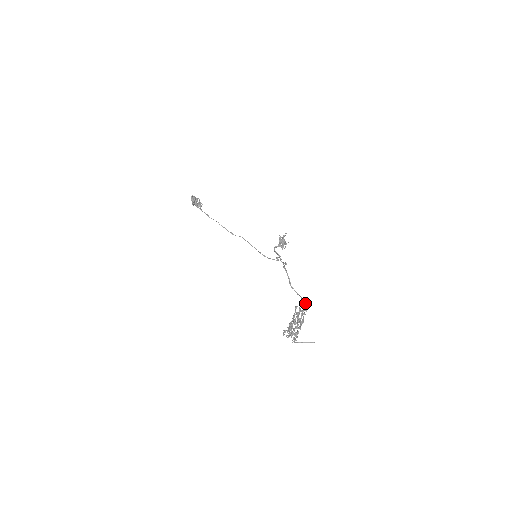
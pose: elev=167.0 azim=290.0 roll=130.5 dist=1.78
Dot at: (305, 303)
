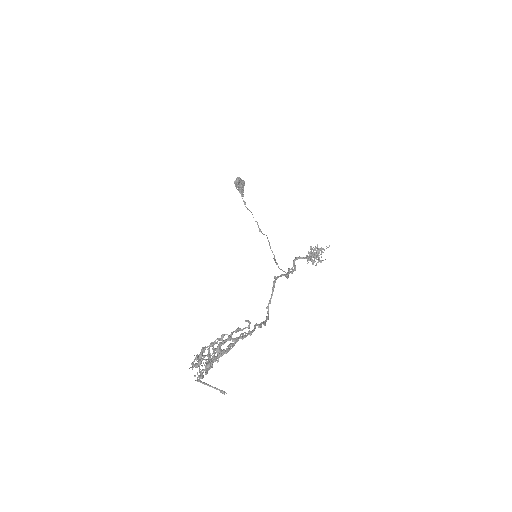
Dot at: (255, 328)
